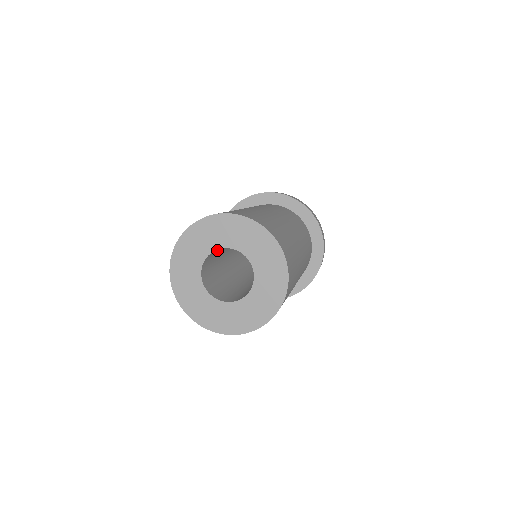
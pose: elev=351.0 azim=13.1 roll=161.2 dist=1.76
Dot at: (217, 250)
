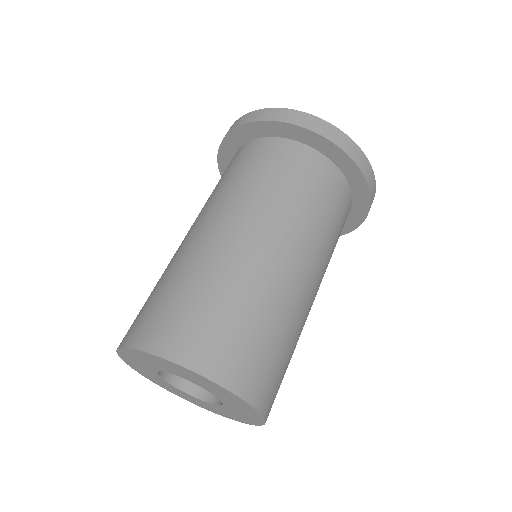
Dot at: occluded
